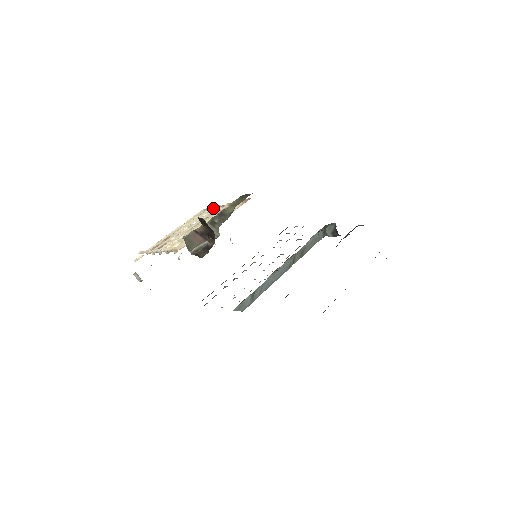
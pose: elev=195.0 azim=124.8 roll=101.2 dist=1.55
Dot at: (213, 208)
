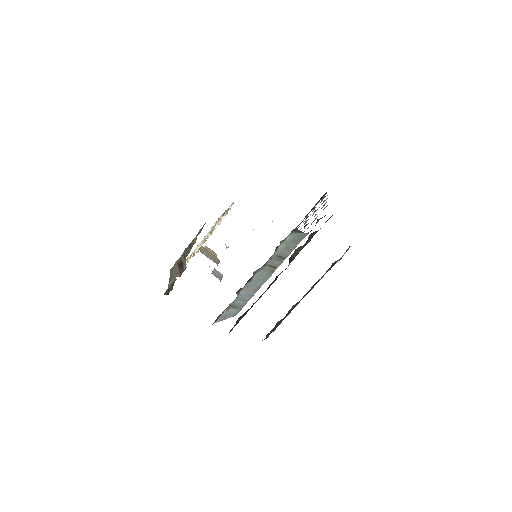
Dot at: (229, 207)
